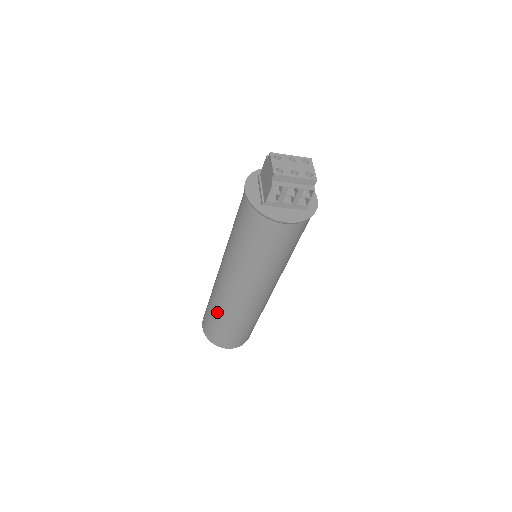
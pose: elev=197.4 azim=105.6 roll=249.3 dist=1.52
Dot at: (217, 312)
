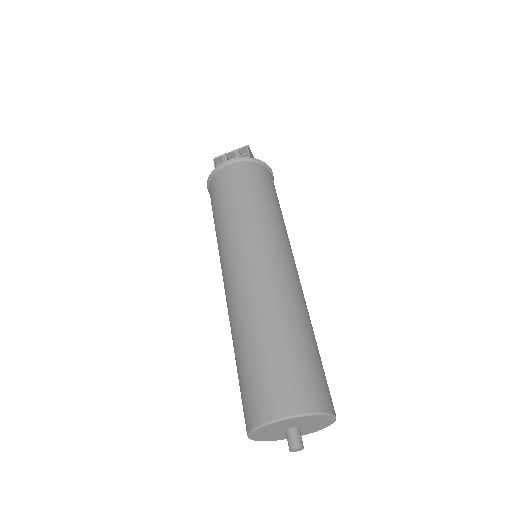
Dot at: (235, 344)
